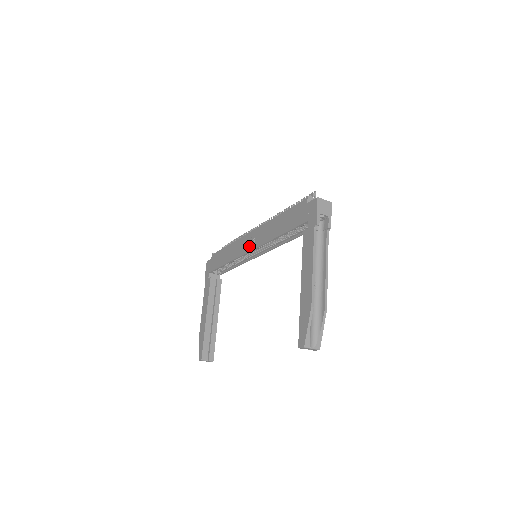
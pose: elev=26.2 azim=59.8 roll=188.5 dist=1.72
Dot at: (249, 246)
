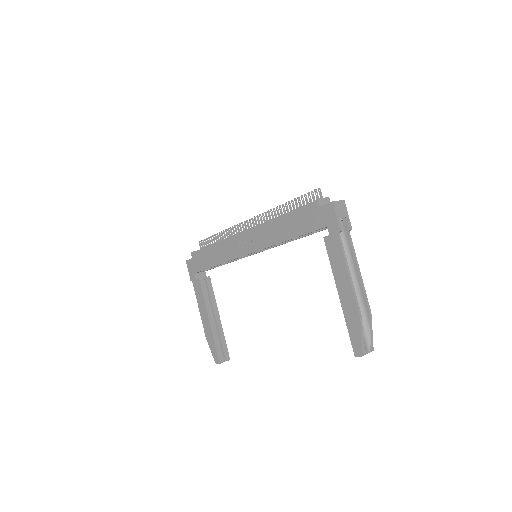
Dot at: (247, 248)
